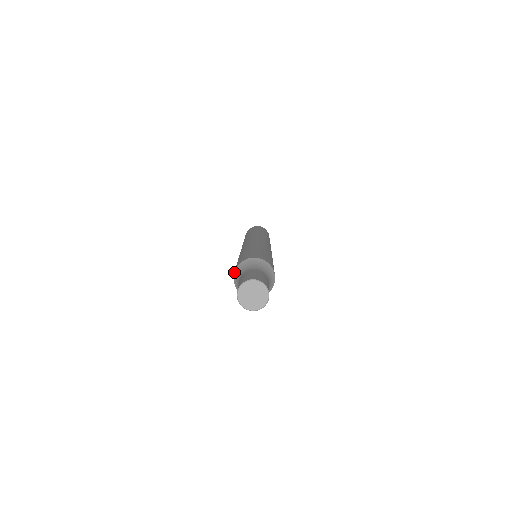
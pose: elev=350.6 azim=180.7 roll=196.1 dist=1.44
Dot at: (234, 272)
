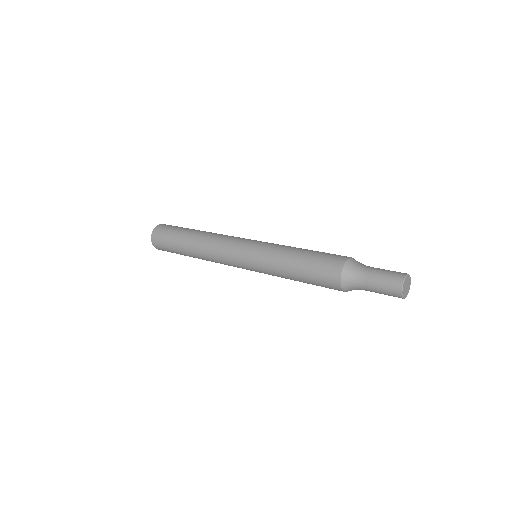
Dot at: (342, 270)
